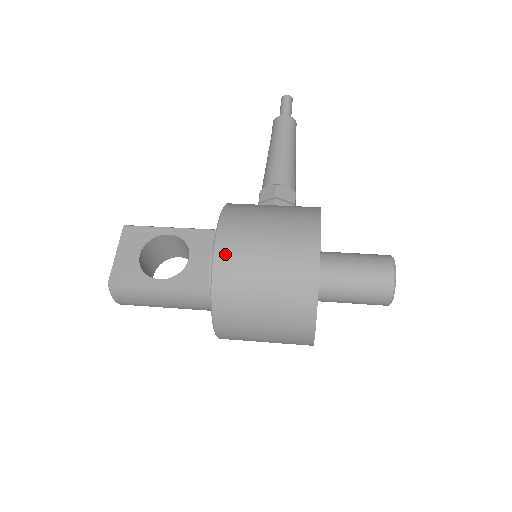
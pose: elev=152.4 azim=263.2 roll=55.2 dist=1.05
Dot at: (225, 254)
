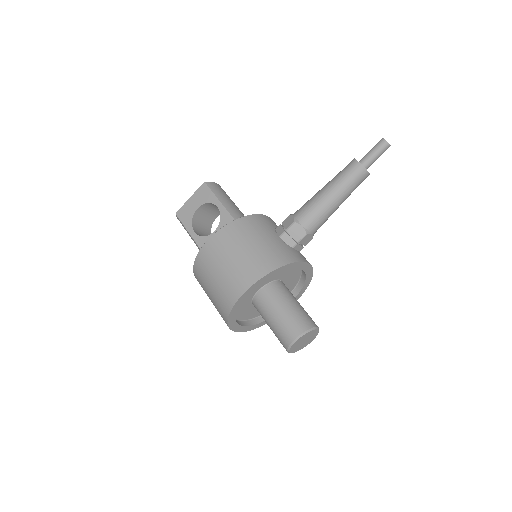
Dot at: (205, 253)
